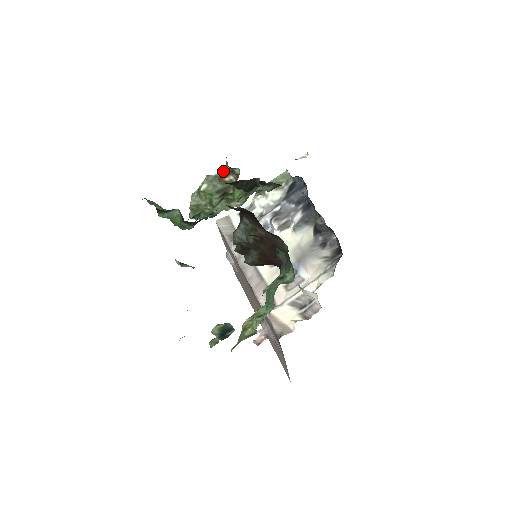
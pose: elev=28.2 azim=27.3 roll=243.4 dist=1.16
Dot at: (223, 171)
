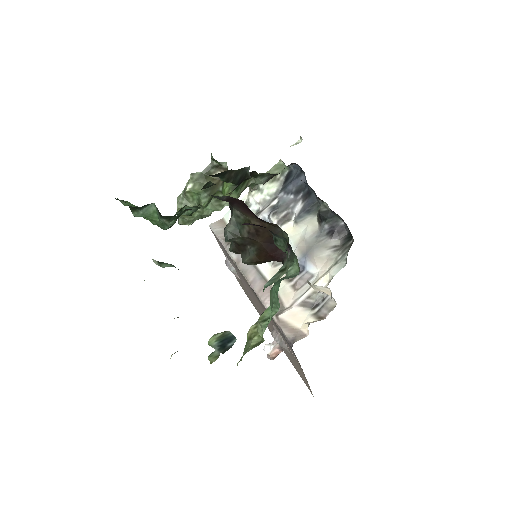
Dot at: (209, 167)
